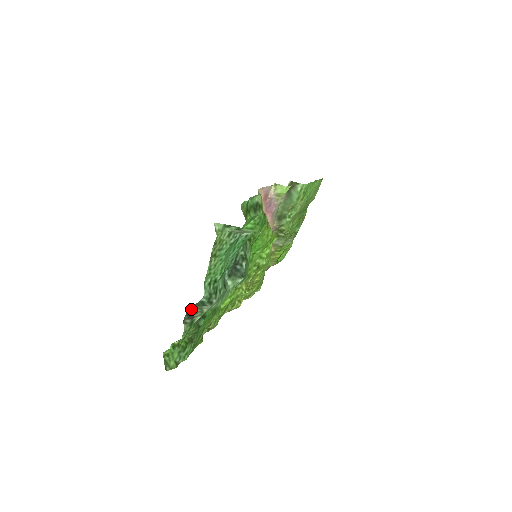
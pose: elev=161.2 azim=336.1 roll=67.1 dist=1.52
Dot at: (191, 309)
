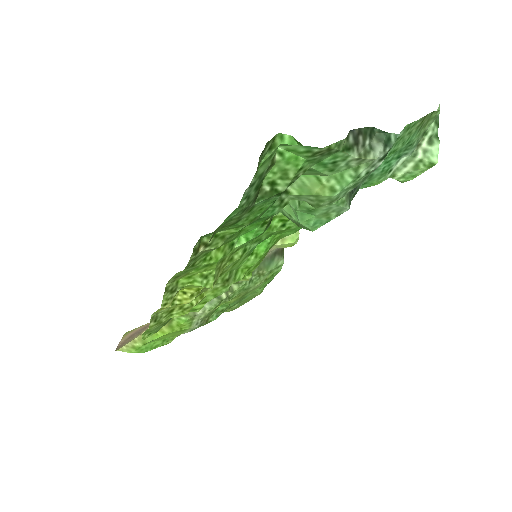
Dot at: (367, 132)
